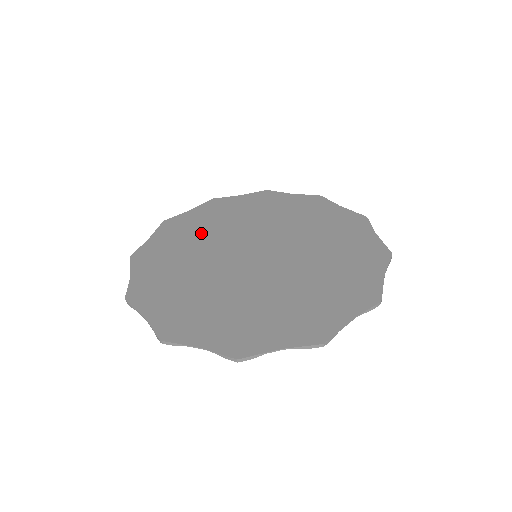
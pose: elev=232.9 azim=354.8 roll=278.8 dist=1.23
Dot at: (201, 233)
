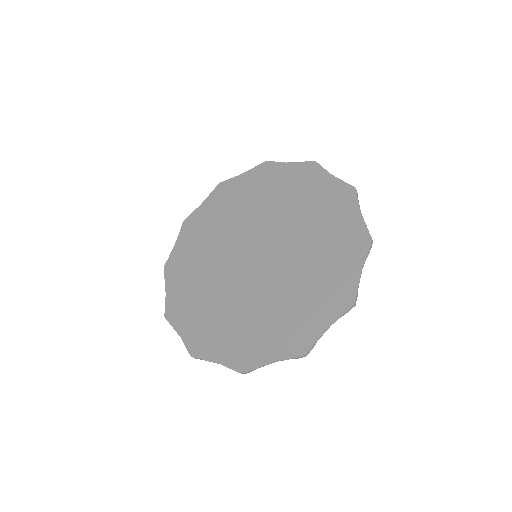
Dot at: (202, 290)
